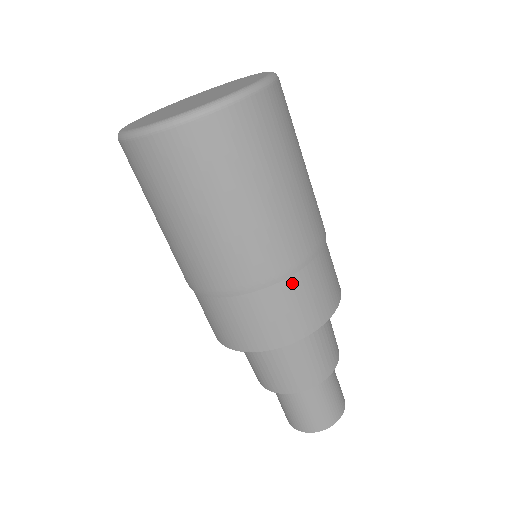
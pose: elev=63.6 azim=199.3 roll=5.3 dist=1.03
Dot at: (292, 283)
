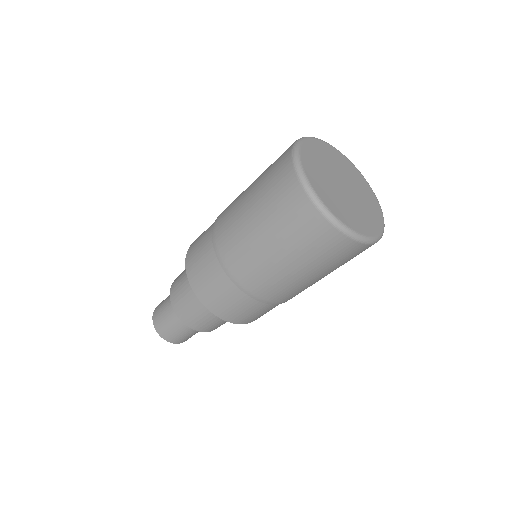
Dot at: (244, 297)
